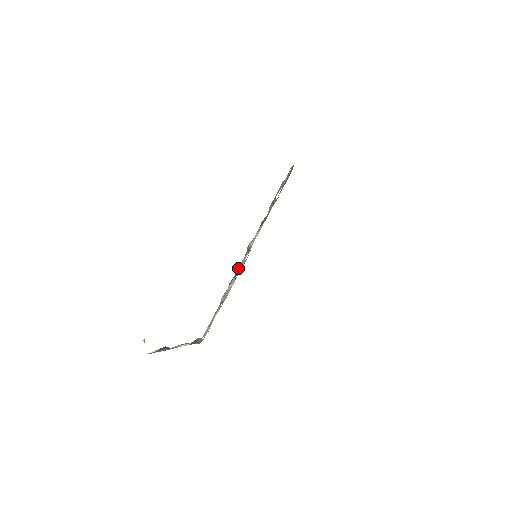
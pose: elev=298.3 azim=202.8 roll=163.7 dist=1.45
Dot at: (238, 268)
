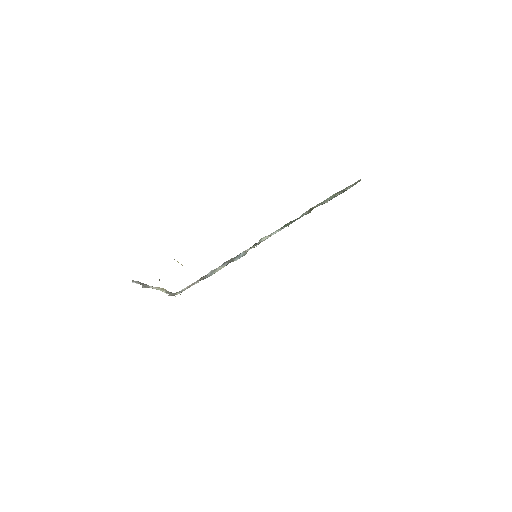
Dot at: (237, 255)
